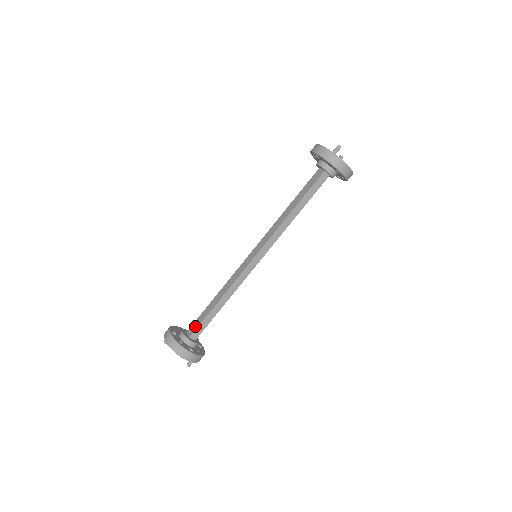
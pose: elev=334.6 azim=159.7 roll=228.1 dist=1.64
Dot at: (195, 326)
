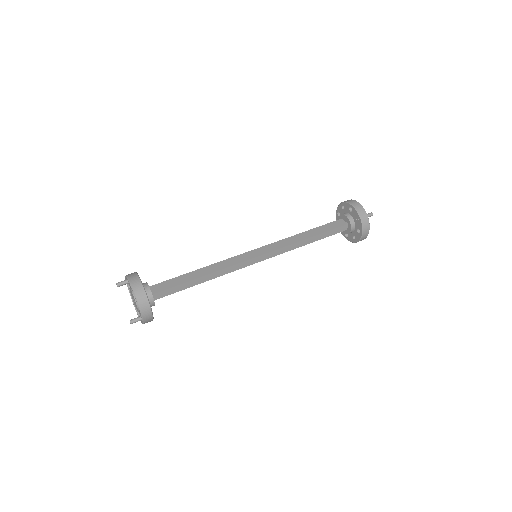
Dot at: (163, 286)
